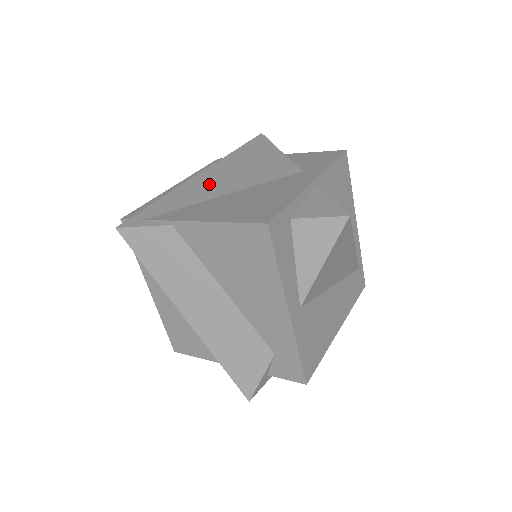
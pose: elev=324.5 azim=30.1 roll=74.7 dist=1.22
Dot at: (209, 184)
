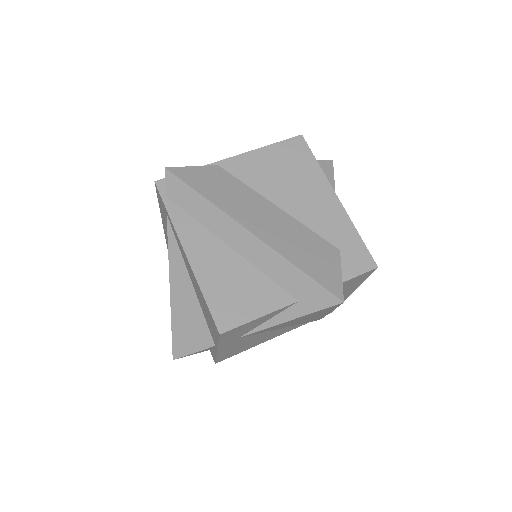
Dot at: occluded
